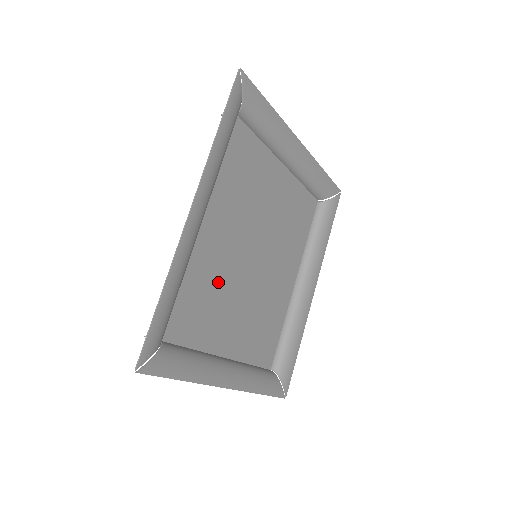
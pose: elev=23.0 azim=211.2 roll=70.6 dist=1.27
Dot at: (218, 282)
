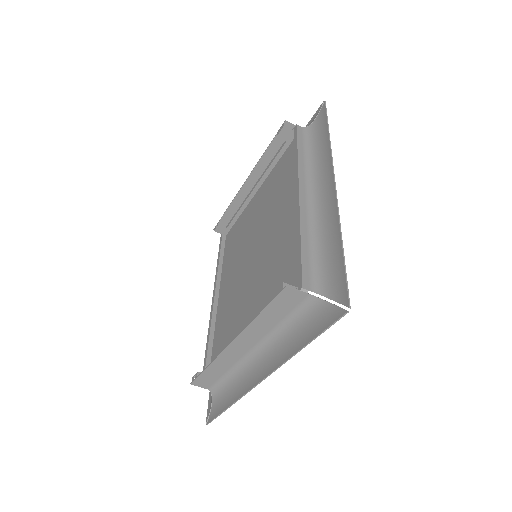
Dot at: (274, 263)
